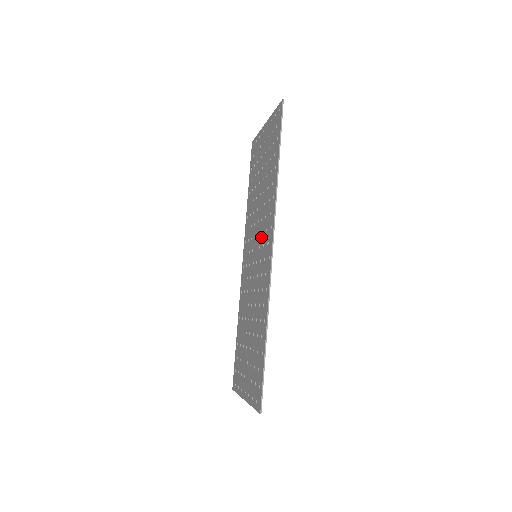
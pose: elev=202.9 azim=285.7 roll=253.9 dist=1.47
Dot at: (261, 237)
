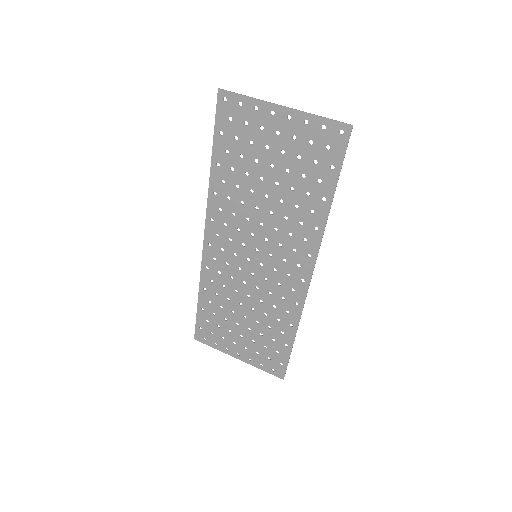
Dot at: (276, 248)
